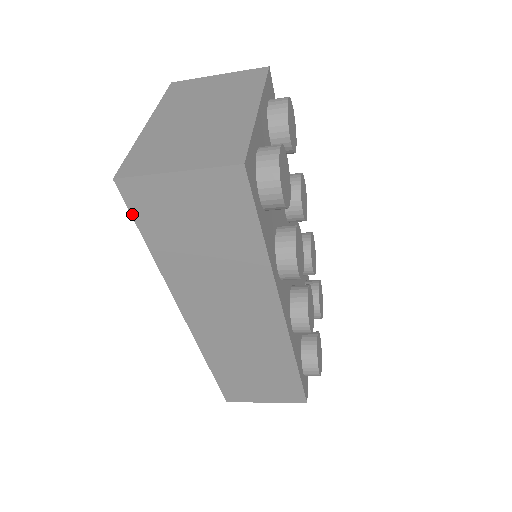
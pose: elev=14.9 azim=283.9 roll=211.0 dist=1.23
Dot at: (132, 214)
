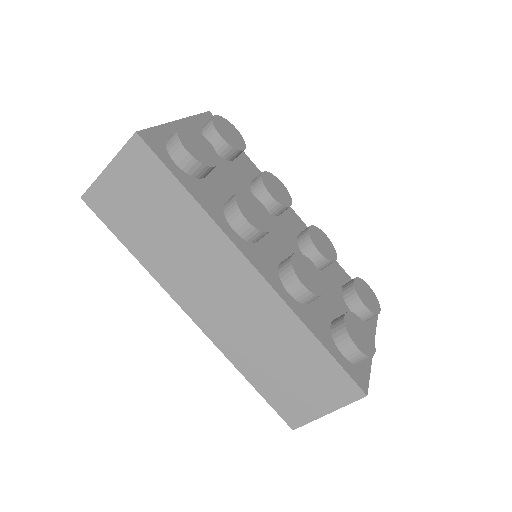
Dot at: (104, 222)
